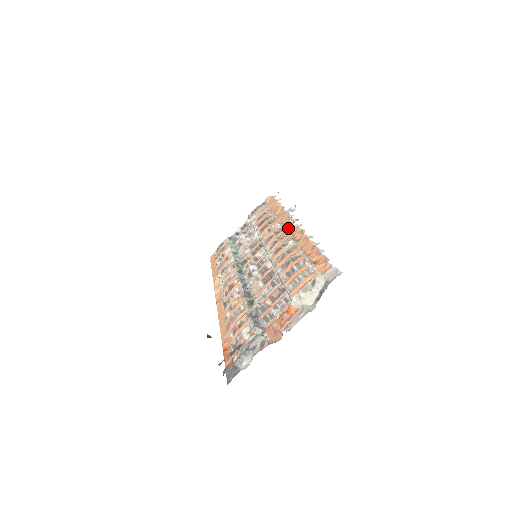
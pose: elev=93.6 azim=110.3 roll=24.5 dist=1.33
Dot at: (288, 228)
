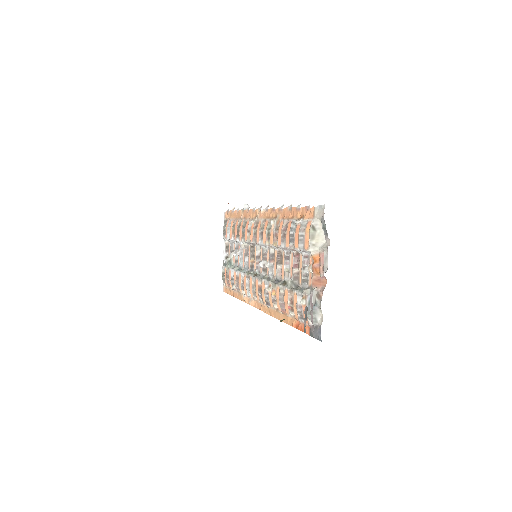
Dot at: (260, 217)
